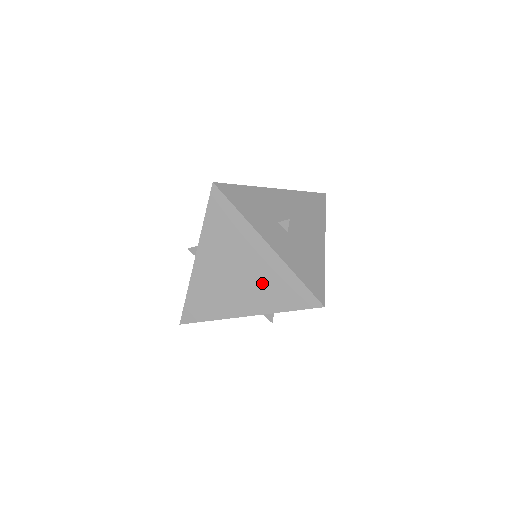
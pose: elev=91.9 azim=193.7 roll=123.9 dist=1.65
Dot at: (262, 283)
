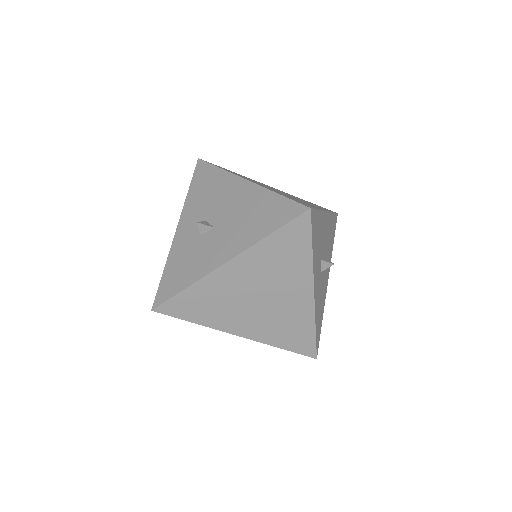
Dot at: (278, 318)
